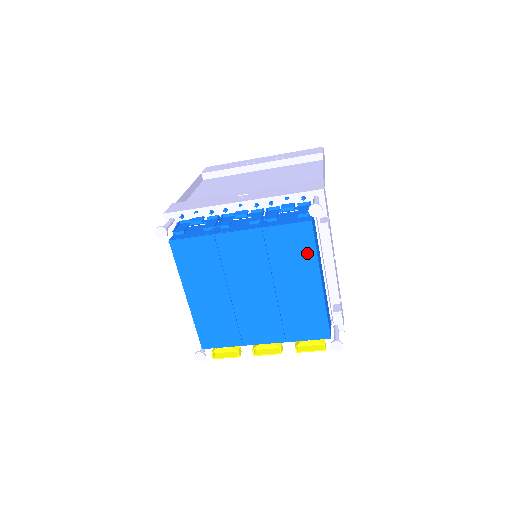
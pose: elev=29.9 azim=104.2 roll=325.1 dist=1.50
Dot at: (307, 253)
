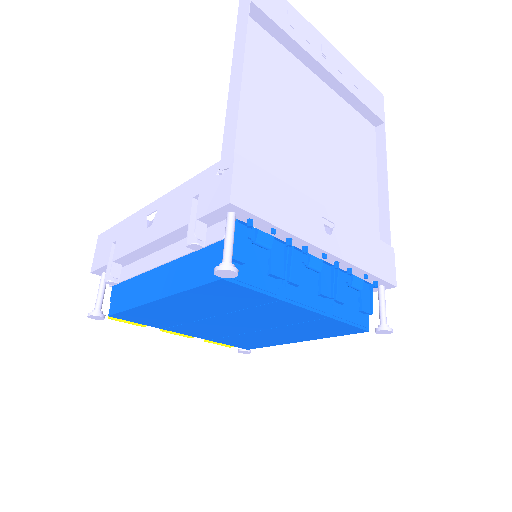
Dot at: (327, 334)
